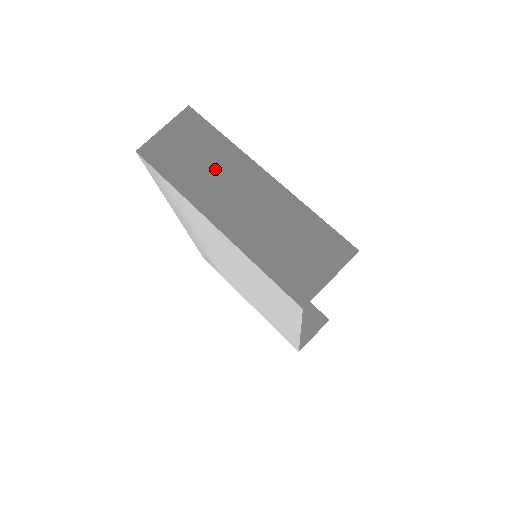
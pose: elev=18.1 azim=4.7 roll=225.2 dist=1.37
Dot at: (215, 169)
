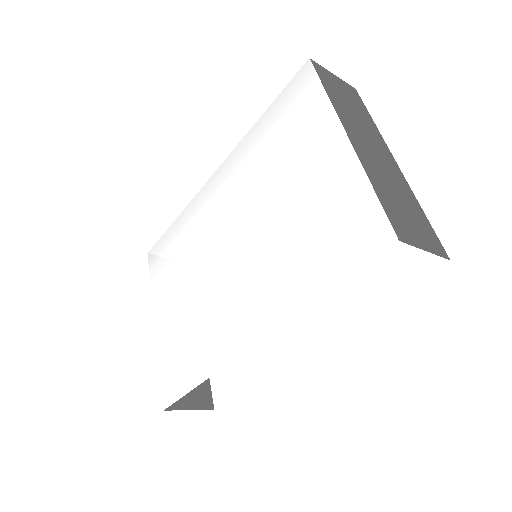
Dot at: (361, 122)
